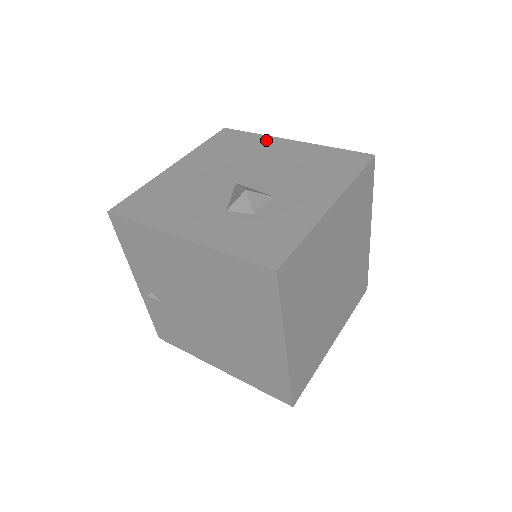
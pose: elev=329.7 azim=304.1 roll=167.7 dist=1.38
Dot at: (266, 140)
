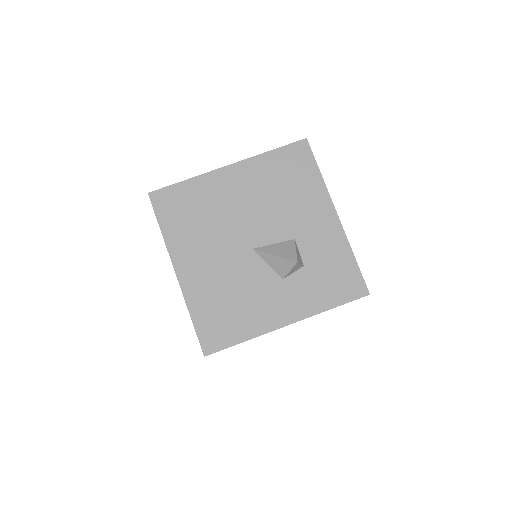
Dot at: (208, 182)
